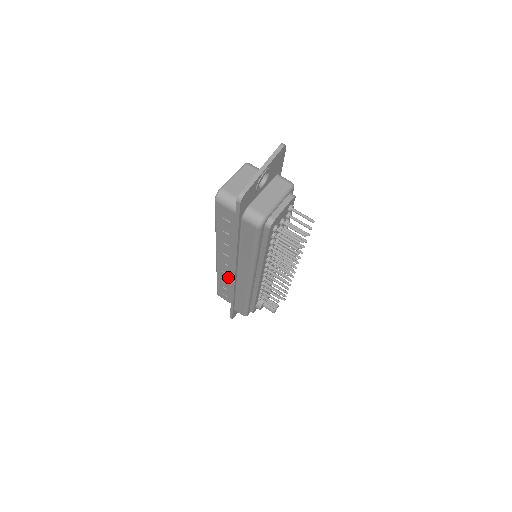
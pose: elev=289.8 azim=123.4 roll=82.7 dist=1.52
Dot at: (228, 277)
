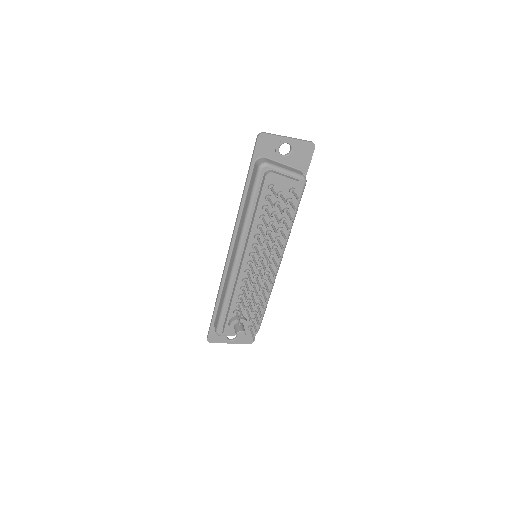
Dot at: occluded
